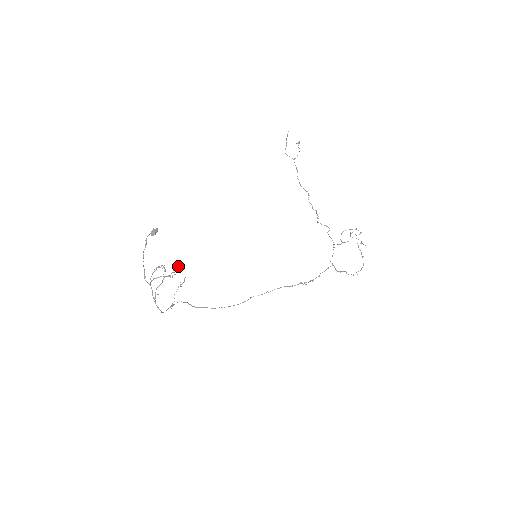
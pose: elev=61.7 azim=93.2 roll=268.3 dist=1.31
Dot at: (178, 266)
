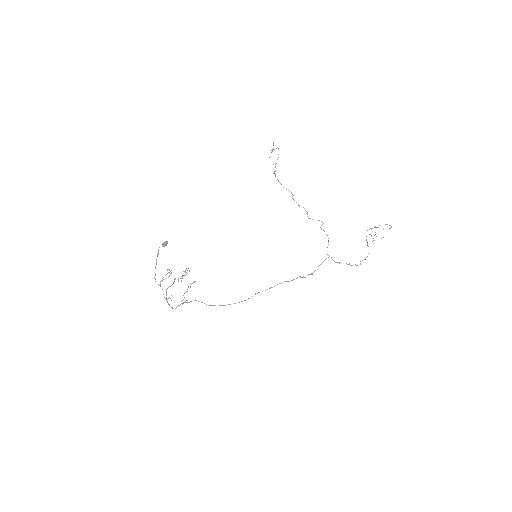
Dot at: (187, 270)
